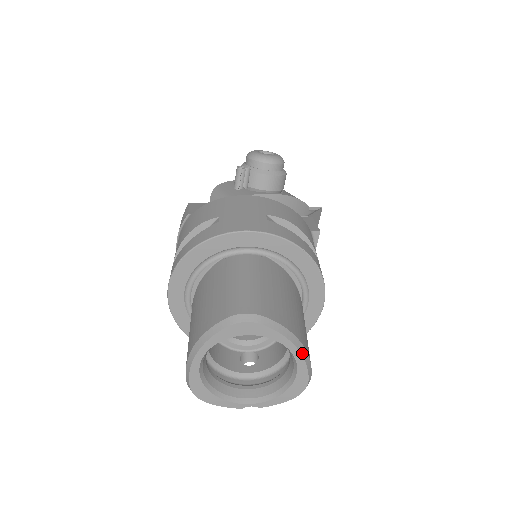
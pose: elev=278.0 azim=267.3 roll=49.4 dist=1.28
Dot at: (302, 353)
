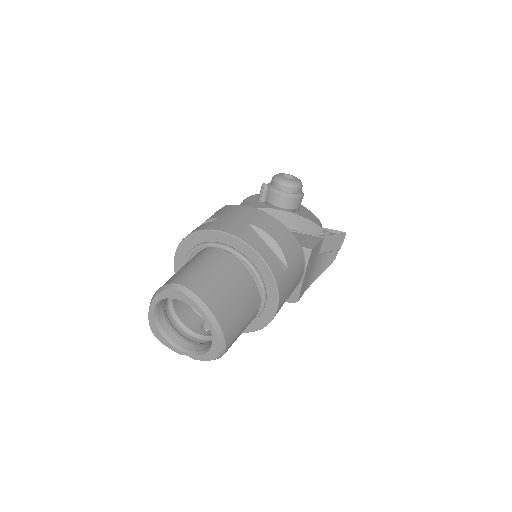
Dot at: (214, 326)
